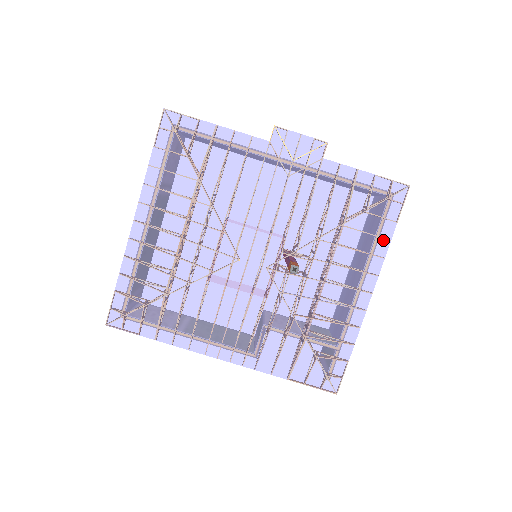
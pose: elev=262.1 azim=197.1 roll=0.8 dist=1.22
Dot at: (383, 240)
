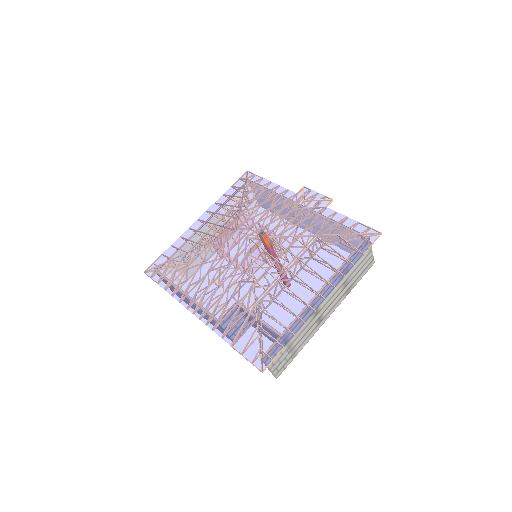
Dot at: (347, 261)
